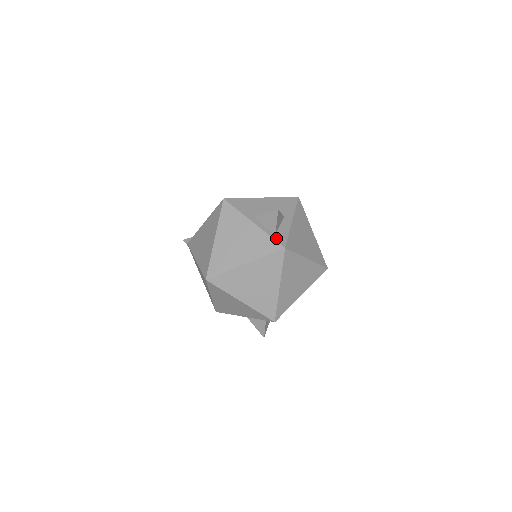
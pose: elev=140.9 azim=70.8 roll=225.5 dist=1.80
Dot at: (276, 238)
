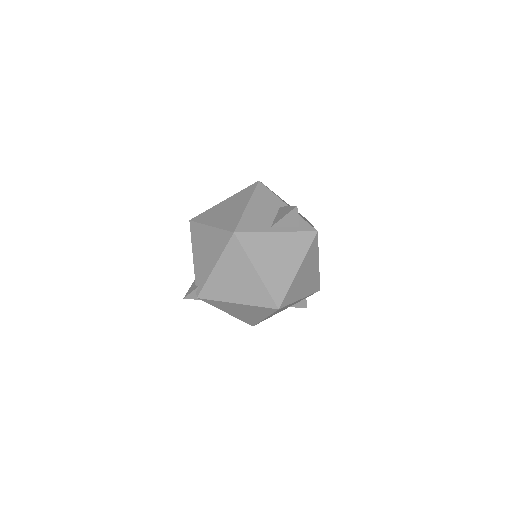
Dot at: (304, 229)
